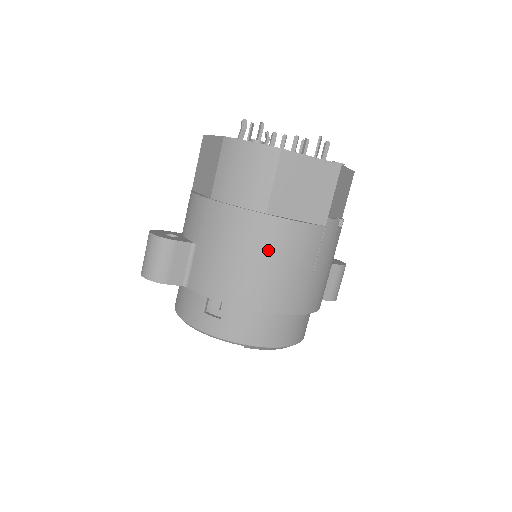
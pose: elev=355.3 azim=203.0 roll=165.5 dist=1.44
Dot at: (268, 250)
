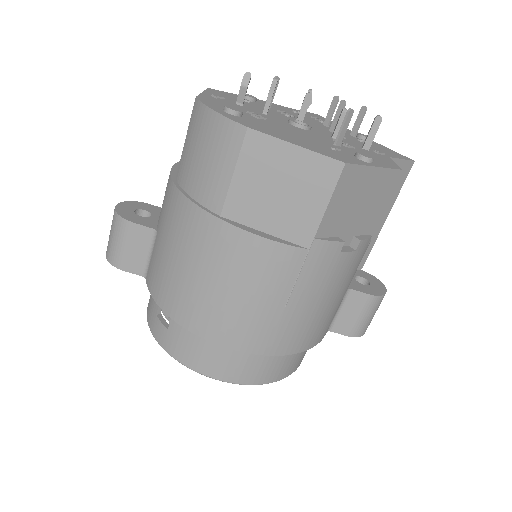
Dot at: (217, 265)
